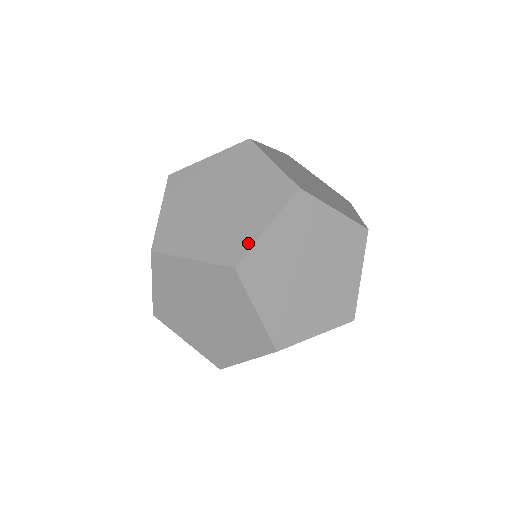
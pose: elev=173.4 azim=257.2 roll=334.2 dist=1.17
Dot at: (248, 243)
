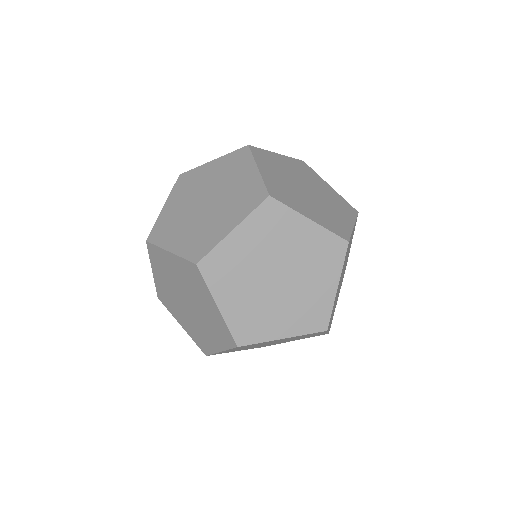
Dot at: (328, 307)
